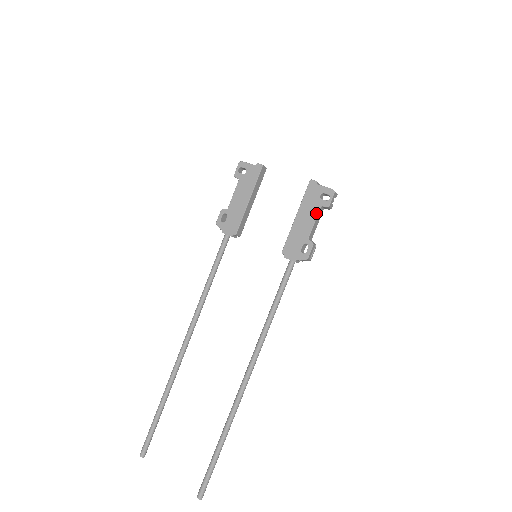
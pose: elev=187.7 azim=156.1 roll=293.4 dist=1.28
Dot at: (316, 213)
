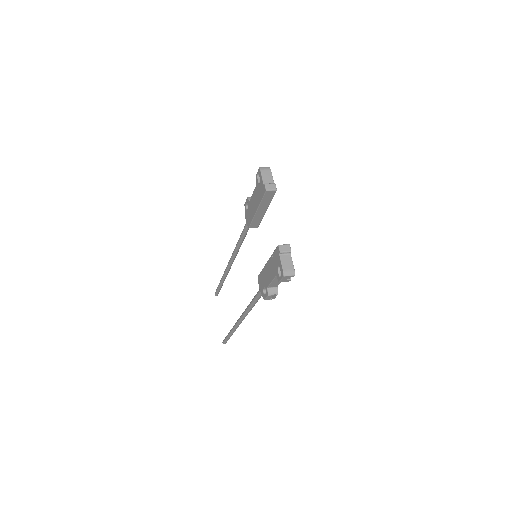
Dot at: (273, 276)
